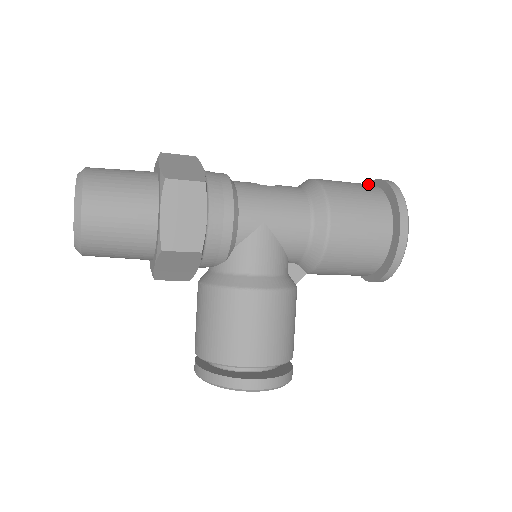
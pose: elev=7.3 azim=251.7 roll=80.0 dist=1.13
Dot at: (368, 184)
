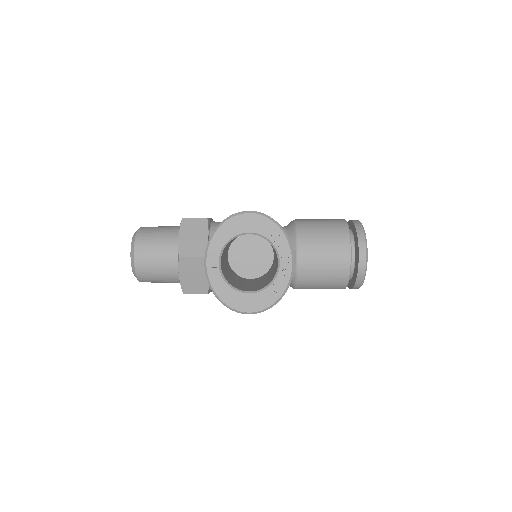
Dot at: occluded
